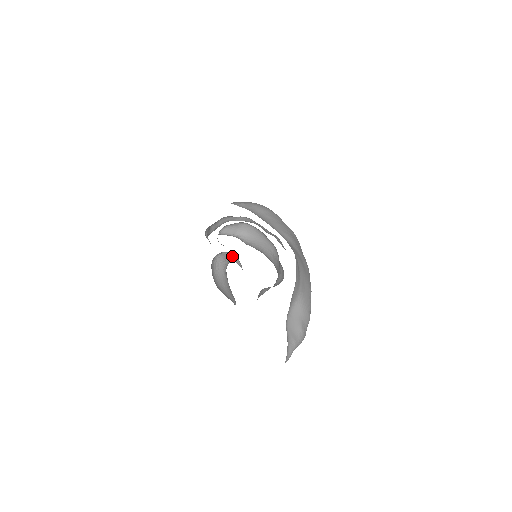
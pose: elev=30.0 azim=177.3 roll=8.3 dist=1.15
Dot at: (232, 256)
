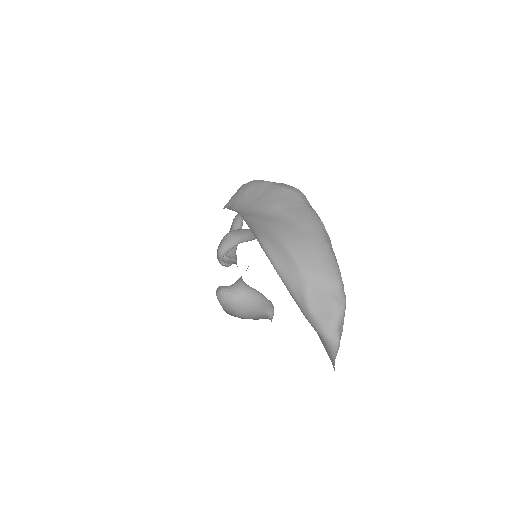
Dot at: occluded
